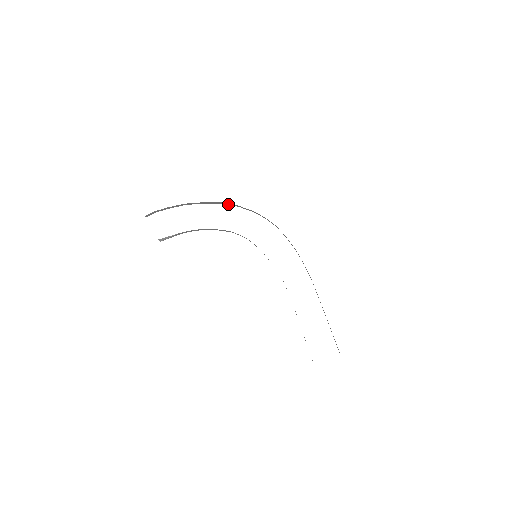
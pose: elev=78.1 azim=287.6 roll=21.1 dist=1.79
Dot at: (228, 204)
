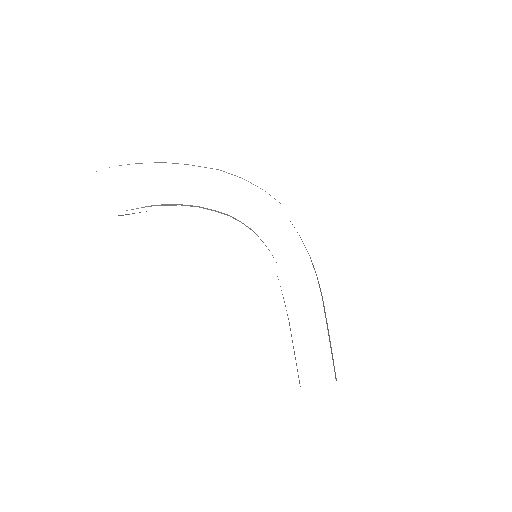
Dot at: occluded
